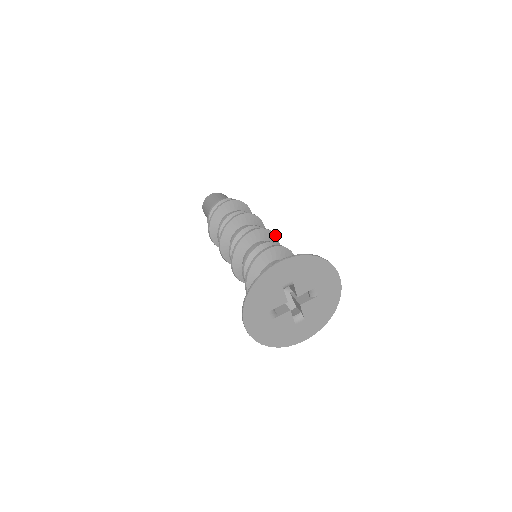
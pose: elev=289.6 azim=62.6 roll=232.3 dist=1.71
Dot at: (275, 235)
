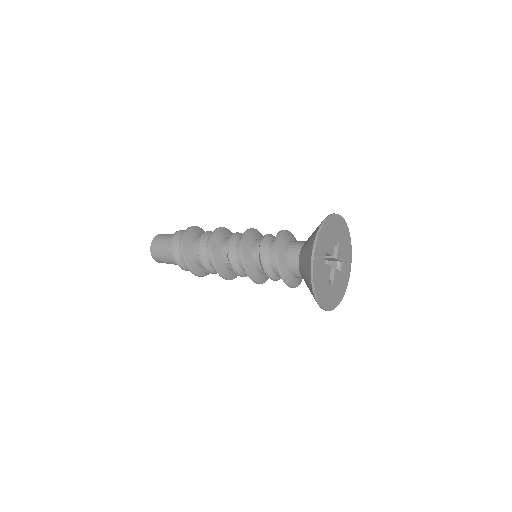
Dot at: (252, 229)
